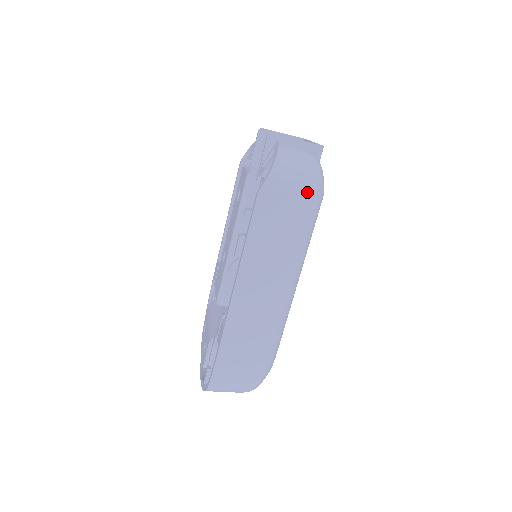
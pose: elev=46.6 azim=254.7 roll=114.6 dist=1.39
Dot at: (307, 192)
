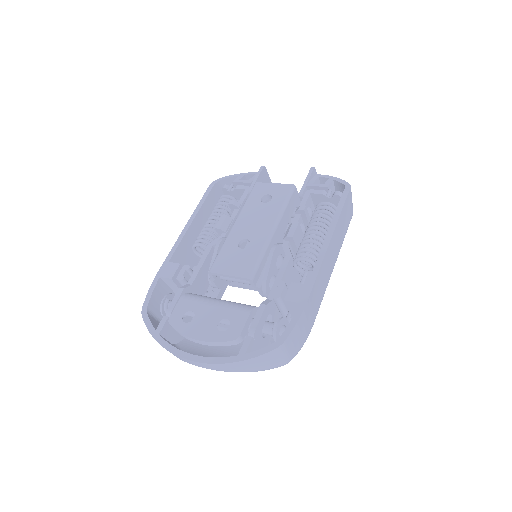
Dot at: occluded
